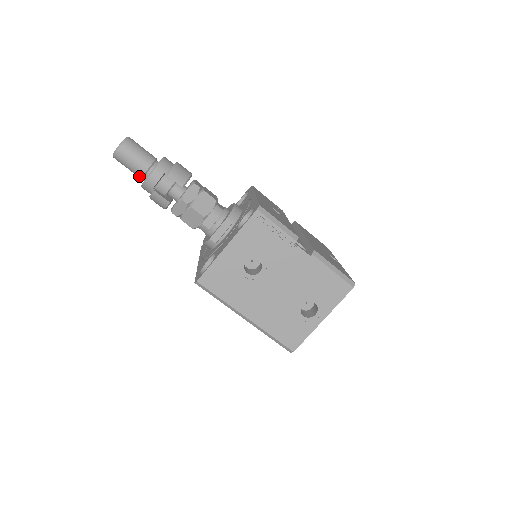
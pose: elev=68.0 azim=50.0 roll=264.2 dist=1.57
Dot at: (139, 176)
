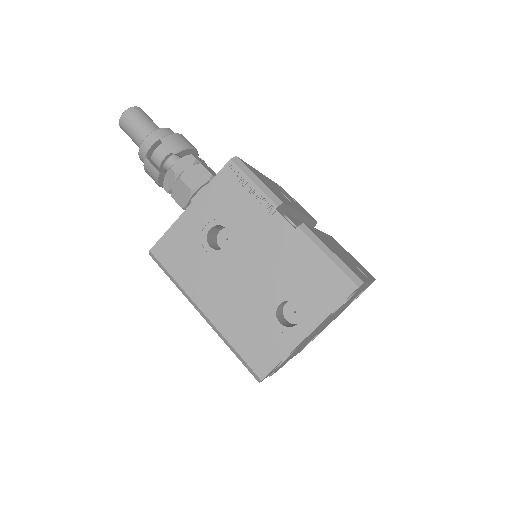
Dot at: (139, 146)
